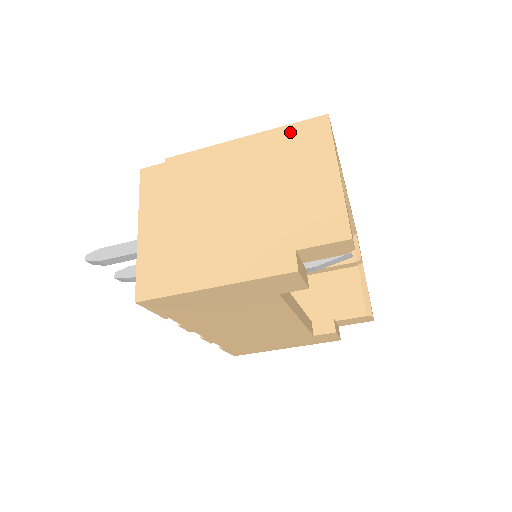
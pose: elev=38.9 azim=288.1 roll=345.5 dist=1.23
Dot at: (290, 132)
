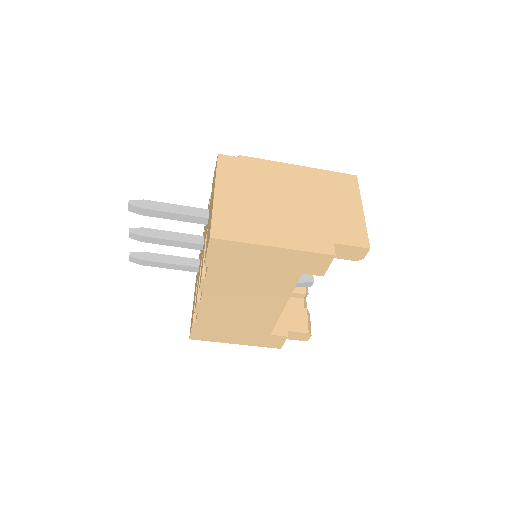
Dot at: (332, 175)
